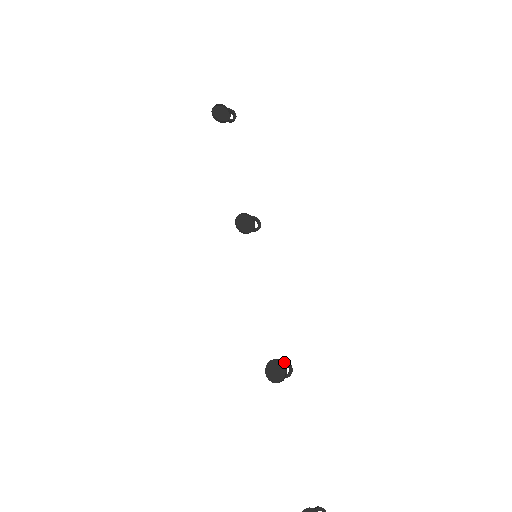
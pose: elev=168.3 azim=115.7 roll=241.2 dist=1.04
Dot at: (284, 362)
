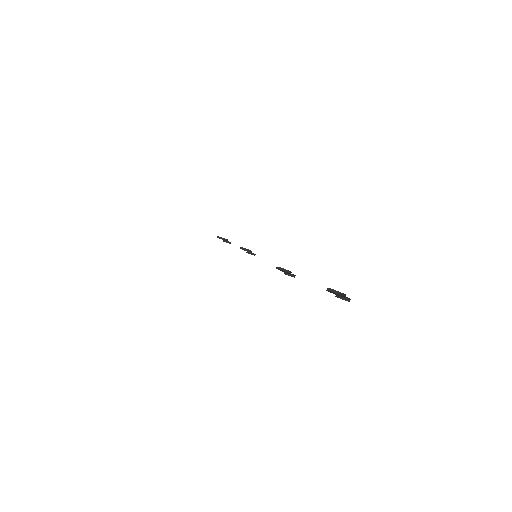
Dot at: occluded
